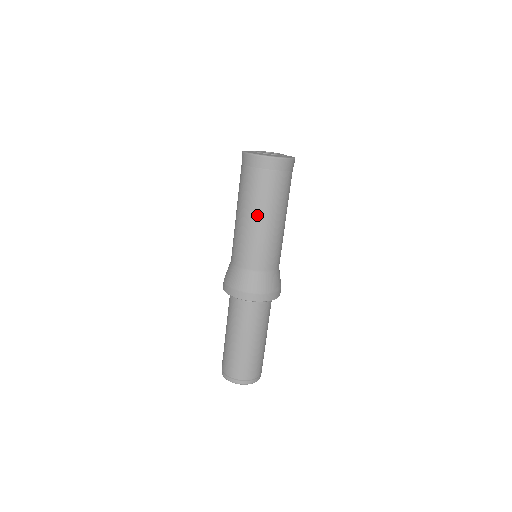
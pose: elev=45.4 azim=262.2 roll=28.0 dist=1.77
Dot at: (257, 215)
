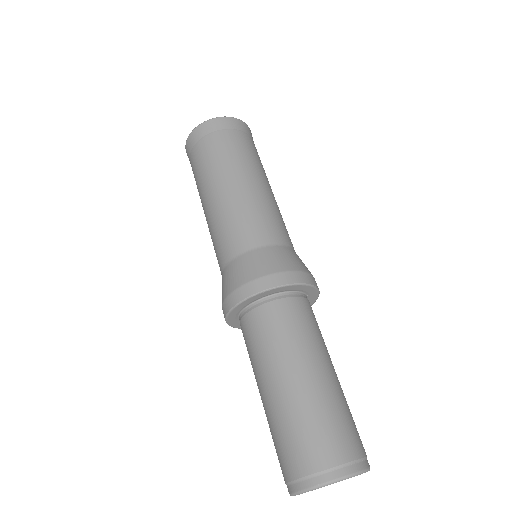
Dot at: (224, 181)
